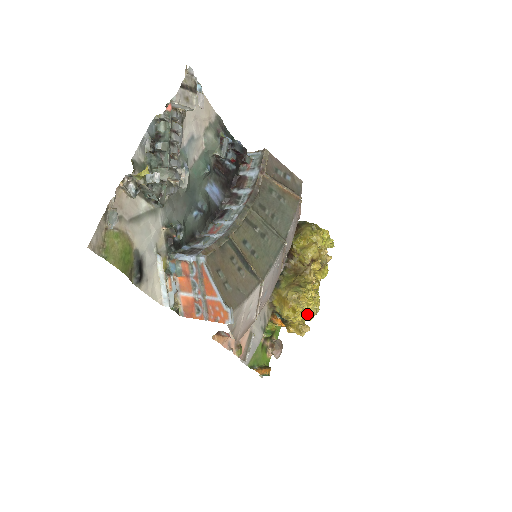
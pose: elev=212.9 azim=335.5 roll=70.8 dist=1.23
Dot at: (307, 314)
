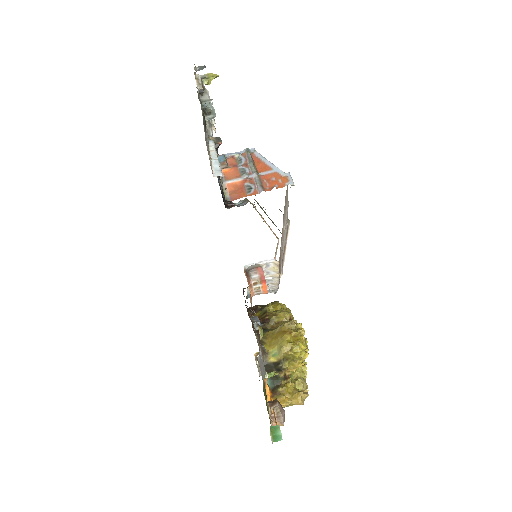
Dot at: (299, 382)
